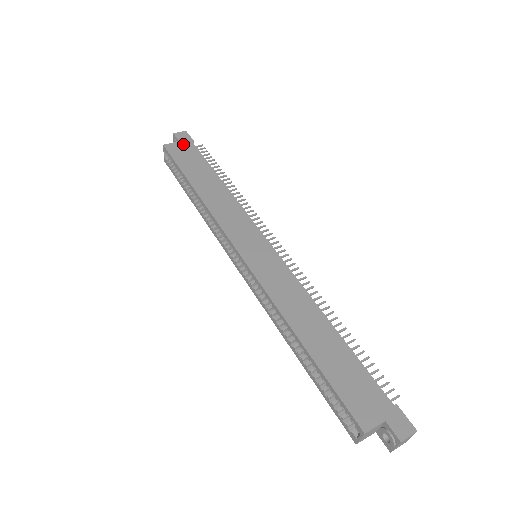
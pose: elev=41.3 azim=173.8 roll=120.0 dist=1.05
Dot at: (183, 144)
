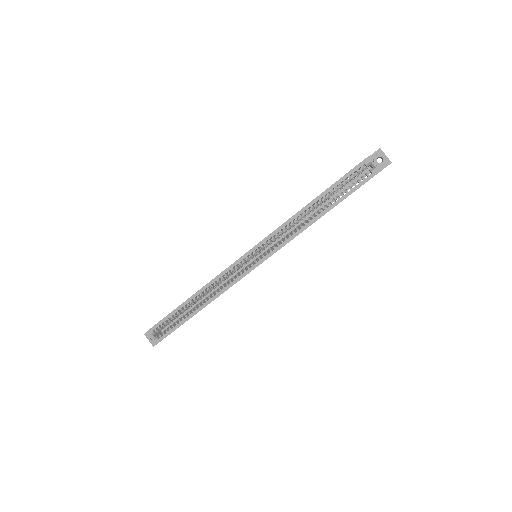
Dot at: occluded
